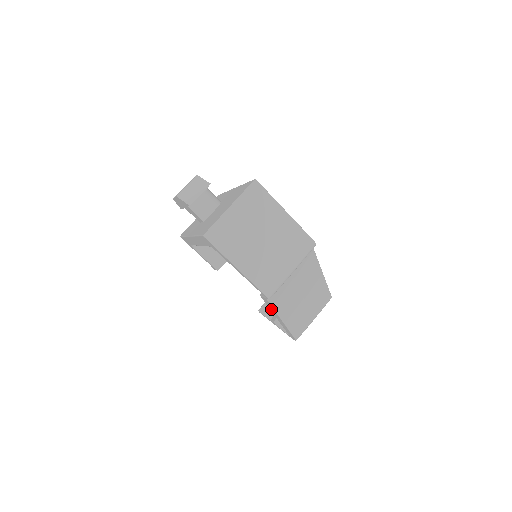
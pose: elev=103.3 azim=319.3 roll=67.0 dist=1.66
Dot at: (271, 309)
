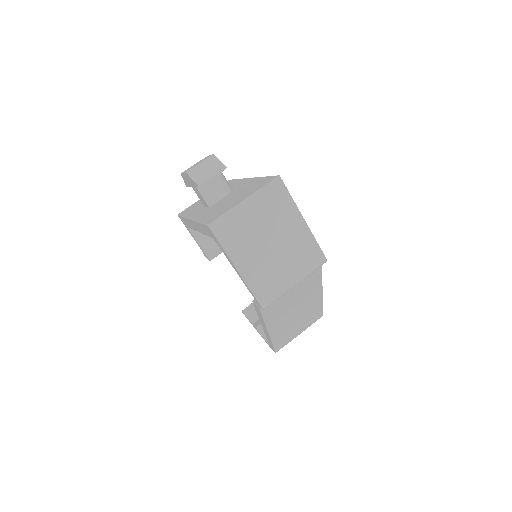
Dot at: (260, 317)
